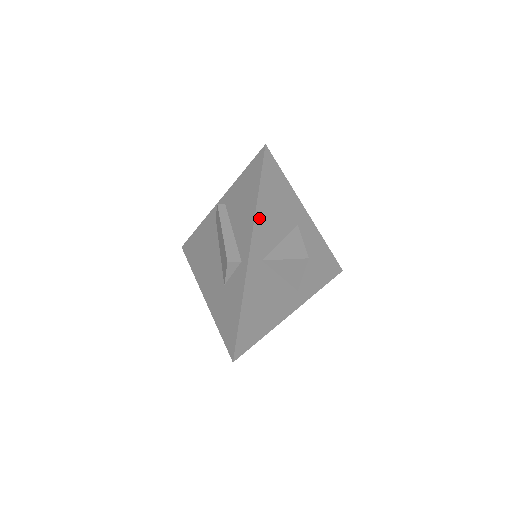
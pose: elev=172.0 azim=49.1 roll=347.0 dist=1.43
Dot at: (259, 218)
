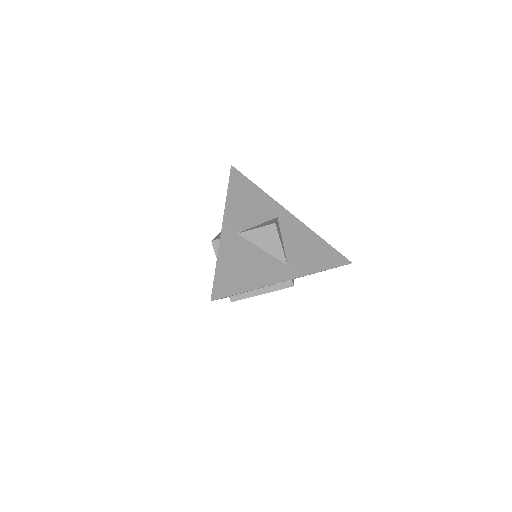
Dot at: (230, 206)
